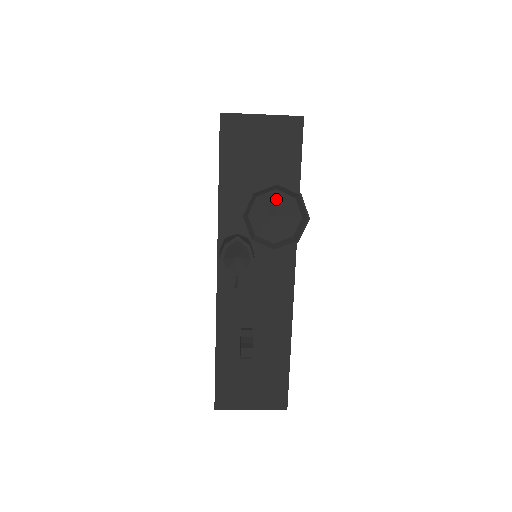
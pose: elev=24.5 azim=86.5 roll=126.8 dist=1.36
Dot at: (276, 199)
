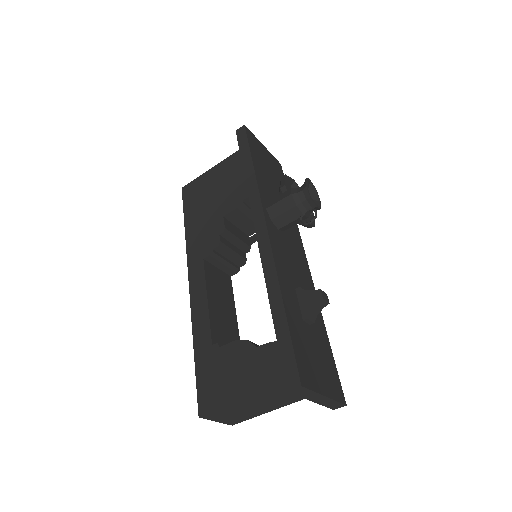
Dot at: occluded
